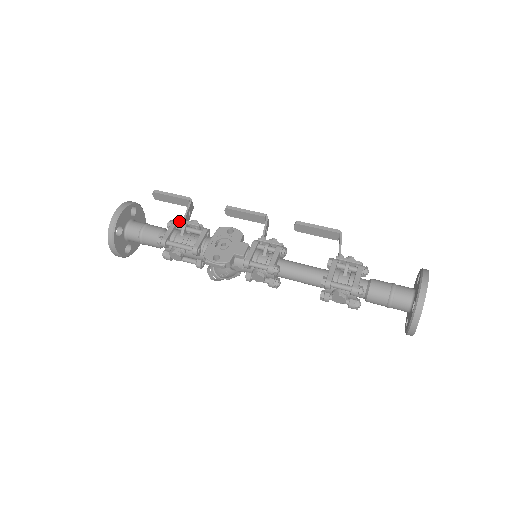
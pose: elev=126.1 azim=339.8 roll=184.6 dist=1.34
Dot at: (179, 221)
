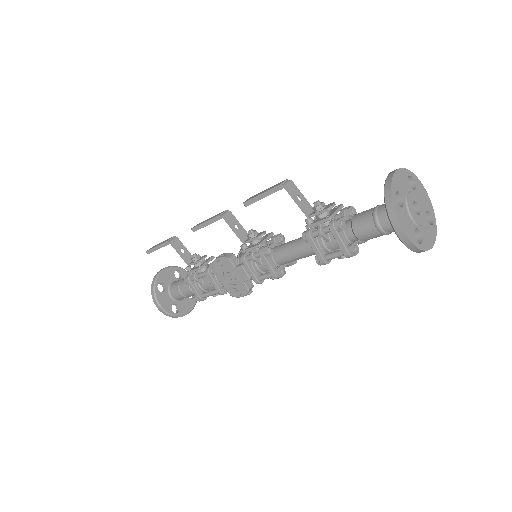
Dot at: occluded
